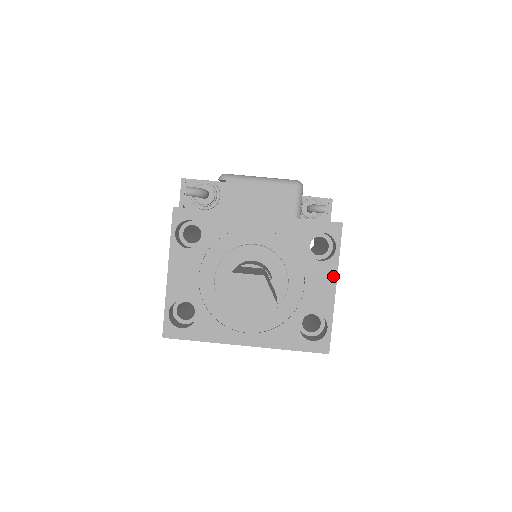
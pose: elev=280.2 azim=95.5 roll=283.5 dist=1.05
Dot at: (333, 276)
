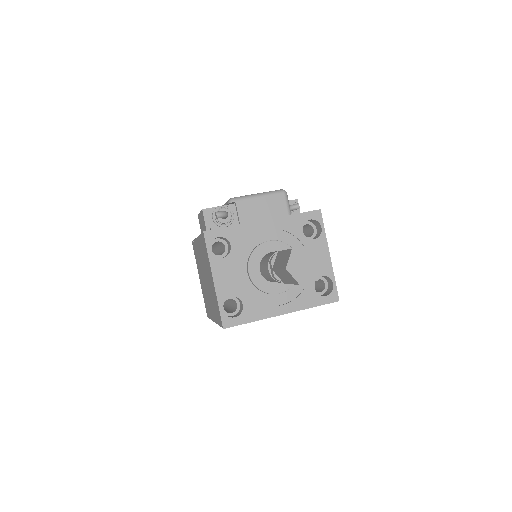
Dot at: (325, 247)
